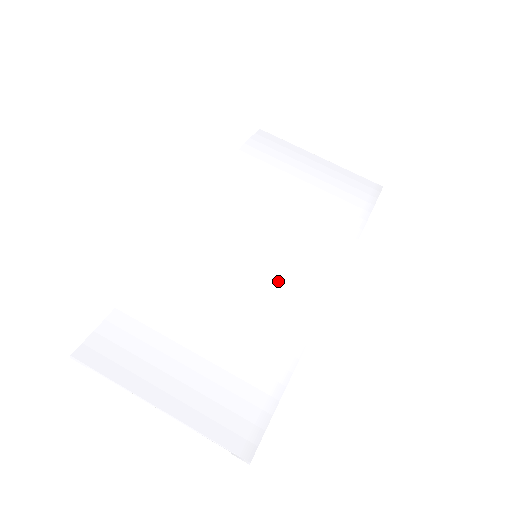
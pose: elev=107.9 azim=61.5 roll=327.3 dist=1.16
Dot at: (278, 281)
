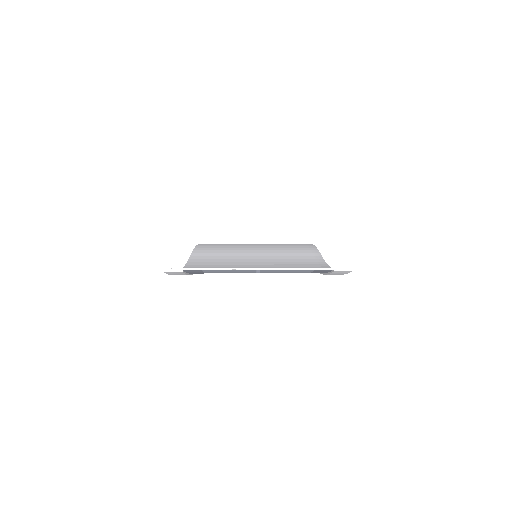
Dot at: (282, 258)
